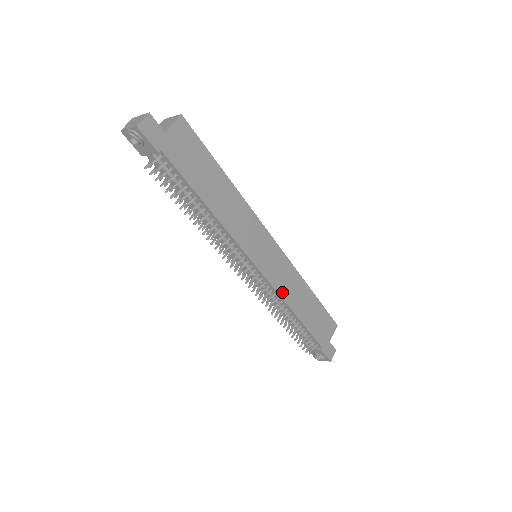
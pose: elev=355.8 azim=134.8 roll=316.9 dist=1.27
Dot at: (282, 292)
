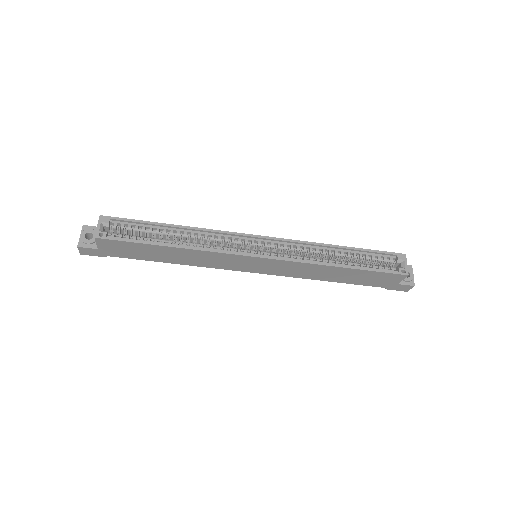
Dot at: (296, 275)
